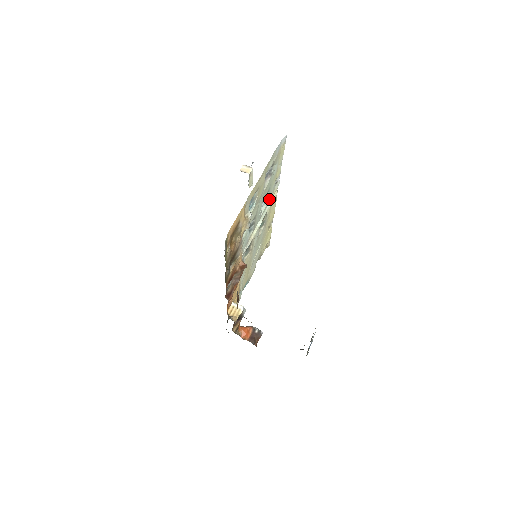
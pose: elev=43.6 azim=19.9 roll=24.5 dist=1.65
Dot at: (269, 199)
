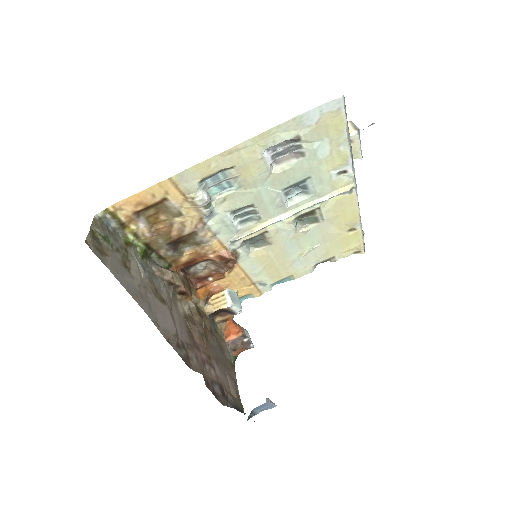
Dot at: (320, 190)
